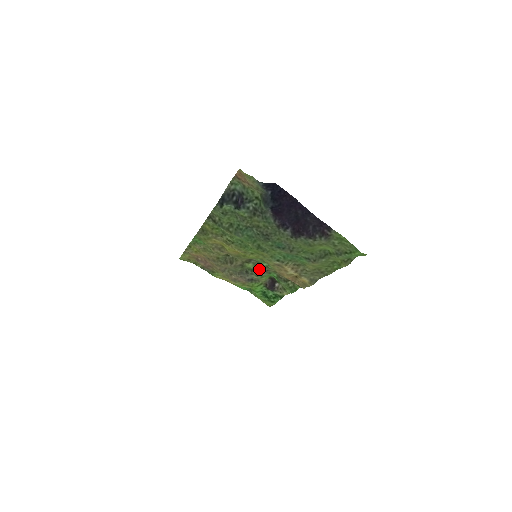
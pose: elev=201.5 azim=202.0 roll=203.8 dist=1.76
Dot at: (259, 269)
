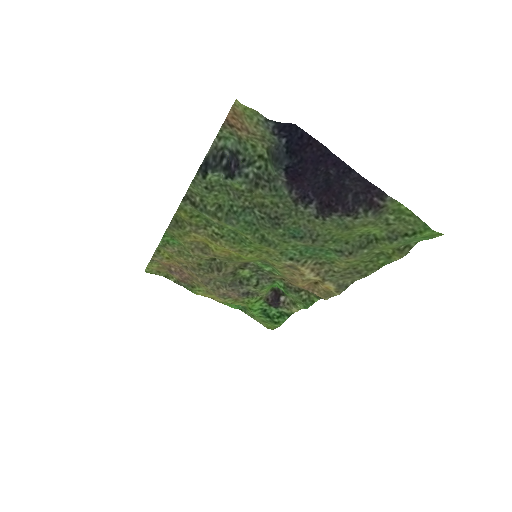
Dot at: (258, 277)
